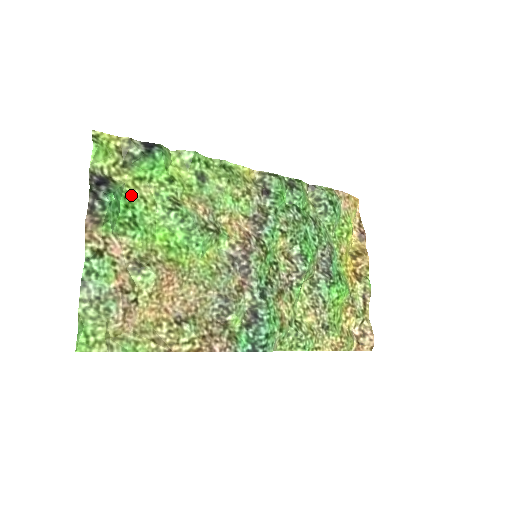
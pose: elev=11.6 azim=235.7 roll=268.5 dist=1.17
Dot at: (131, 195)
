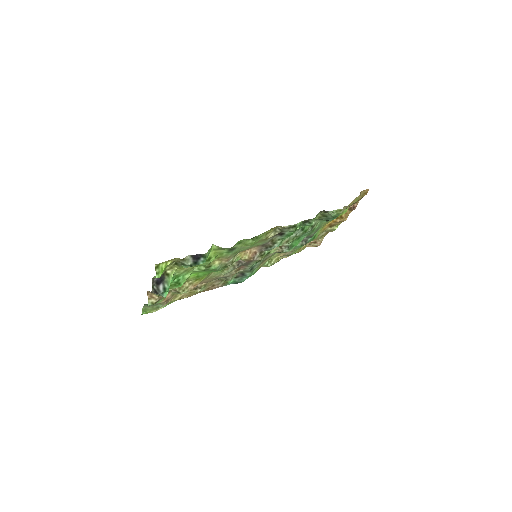
Dot at: (178, 273)
